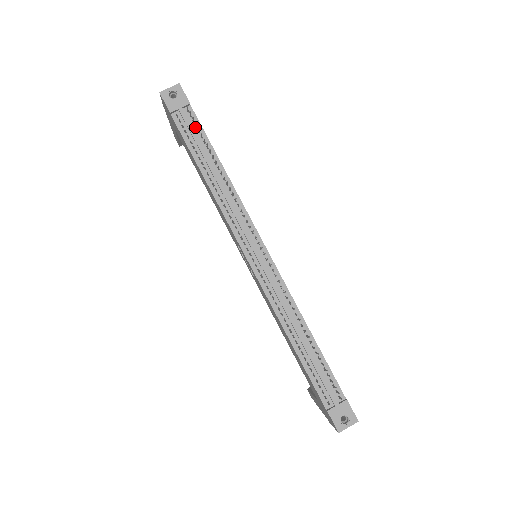
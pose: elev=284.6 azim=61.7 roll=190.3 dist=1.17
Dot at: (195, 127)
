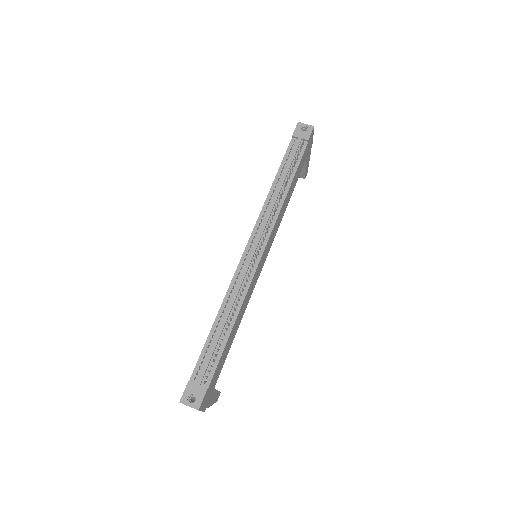
Dot at: (298, 154)
